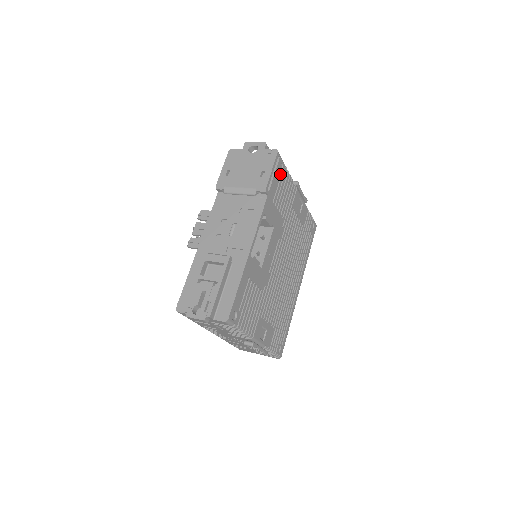
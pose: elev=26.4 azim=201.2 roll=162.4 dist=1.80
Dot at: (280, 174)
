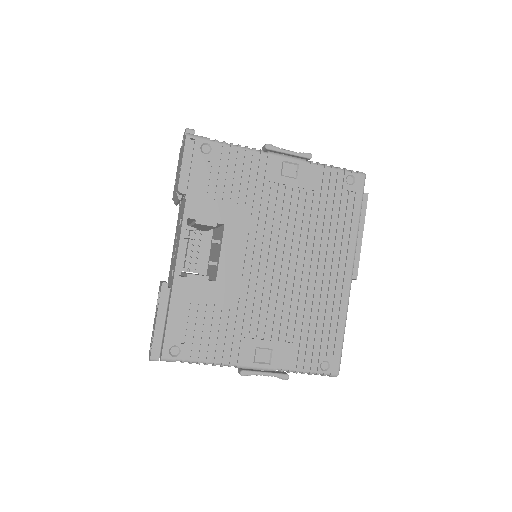
Dot at: (208, 157)
